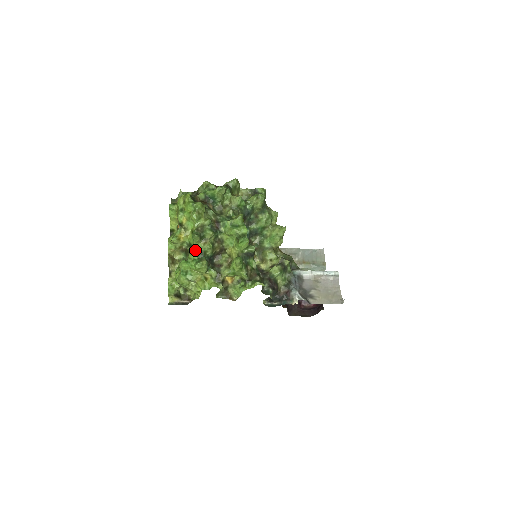
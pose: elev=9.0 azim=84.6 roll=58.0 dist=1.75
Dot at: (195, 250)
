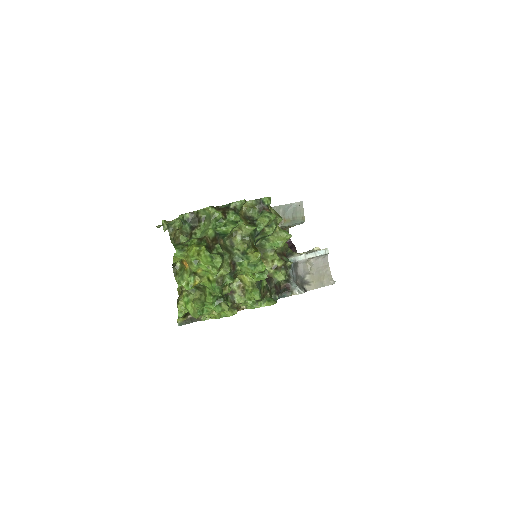
Dot at: (213, 296)
